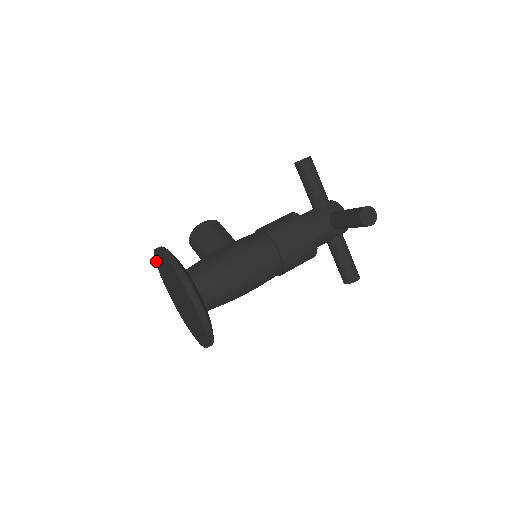
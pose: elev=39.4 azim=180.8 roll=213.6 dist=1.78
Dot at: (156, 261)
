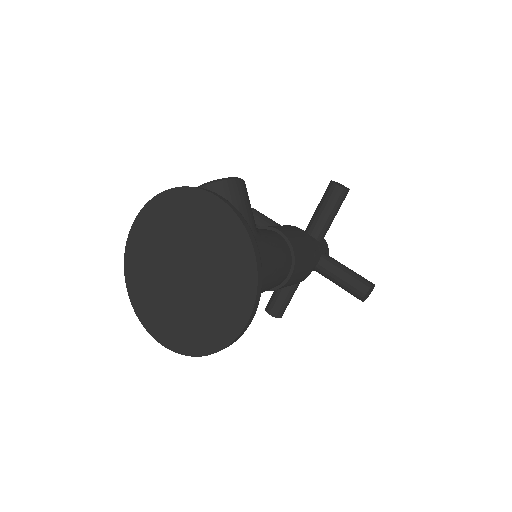
Dot at: (174, 192)
